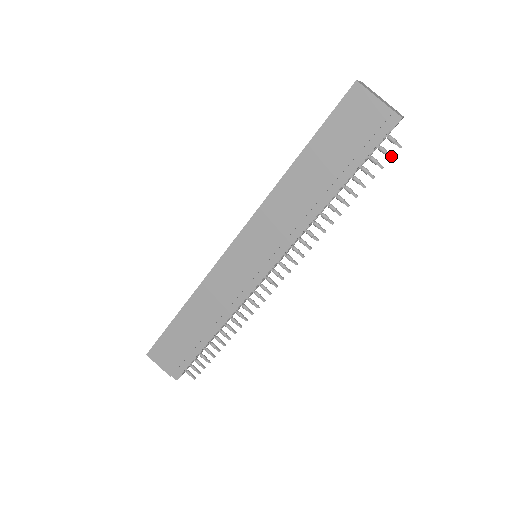
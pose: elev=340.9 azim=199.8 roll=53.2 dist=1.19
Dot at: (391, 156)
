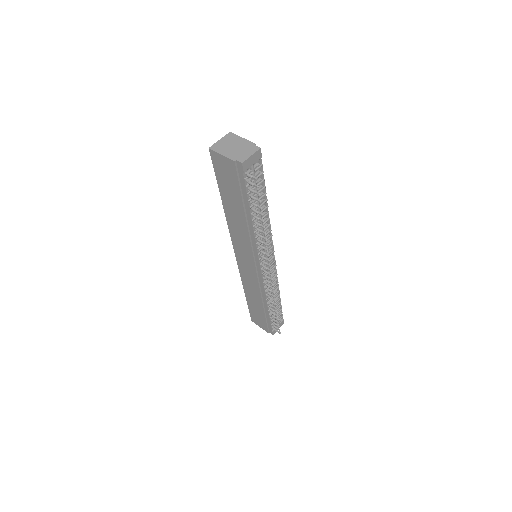
Dot at: (256, 187)
